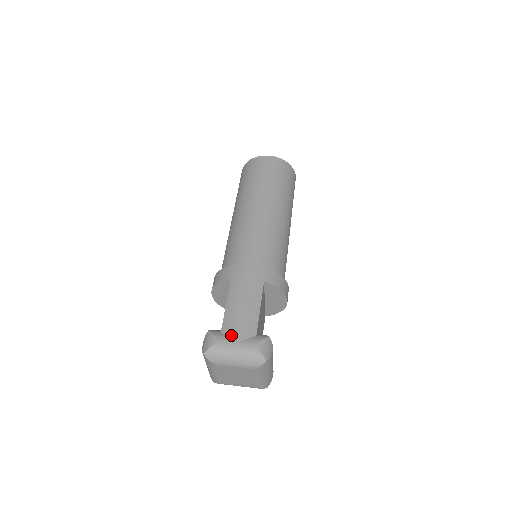
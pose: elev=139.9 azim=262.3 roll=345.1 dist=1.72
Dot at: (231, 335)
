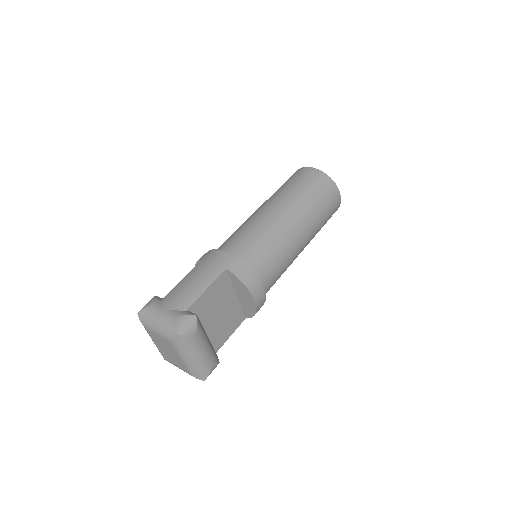
Dot at: (165, 303)
